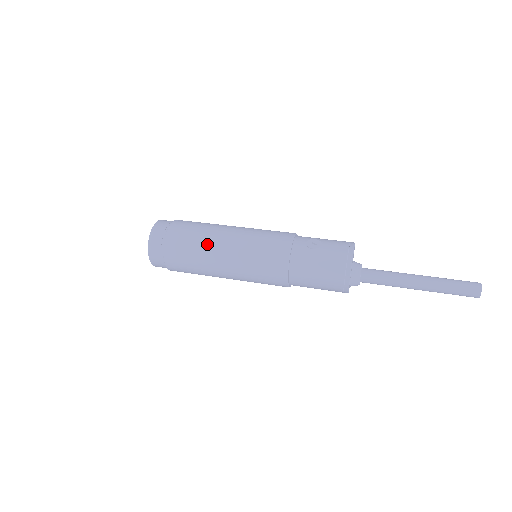
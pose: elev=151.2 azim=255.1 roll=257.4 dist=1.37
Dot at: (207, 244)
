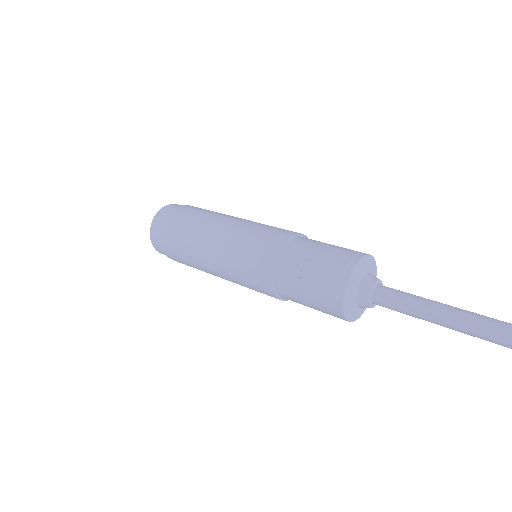
Dot at: (195, 256)
